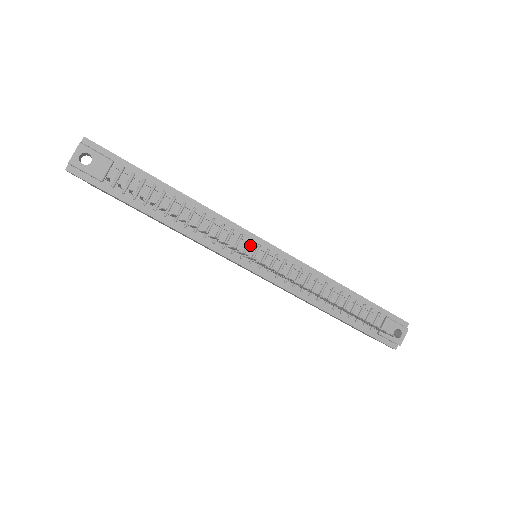
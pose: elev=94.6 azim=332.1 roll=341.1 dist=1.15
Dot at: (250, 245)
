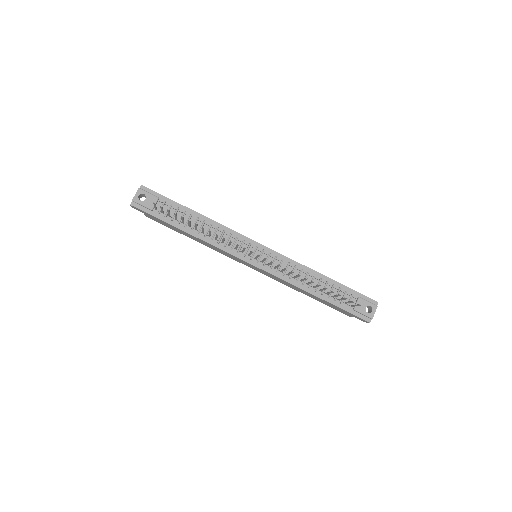
Dot at: (250, 247)
